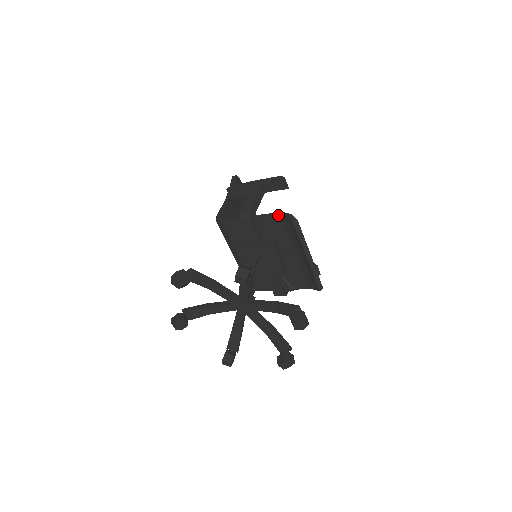
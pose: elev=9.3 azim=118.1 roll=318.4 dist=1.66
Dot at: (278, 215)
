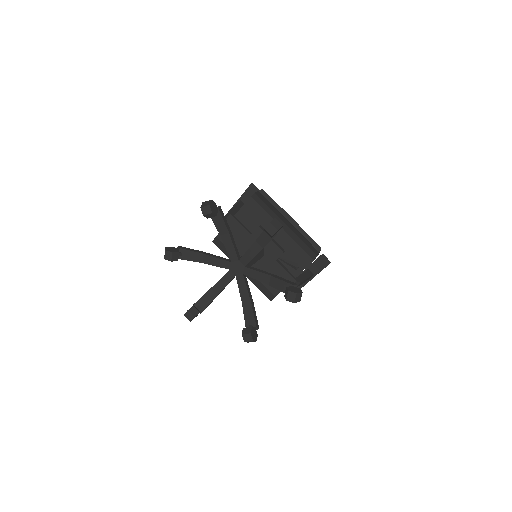
Dot at: (249, 198)
